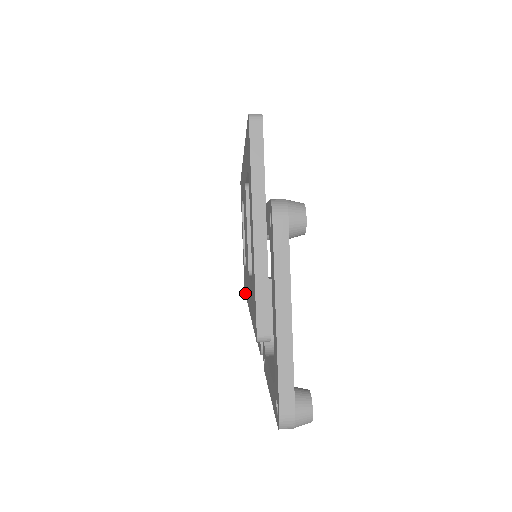
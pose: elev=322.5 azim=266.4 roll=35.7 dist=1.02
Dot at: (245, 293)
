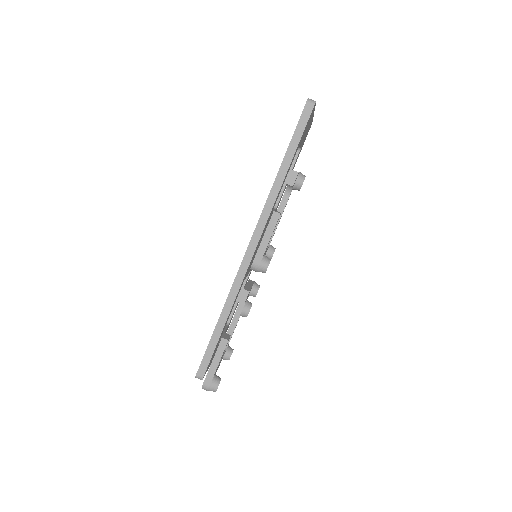
Dot at: occluded
